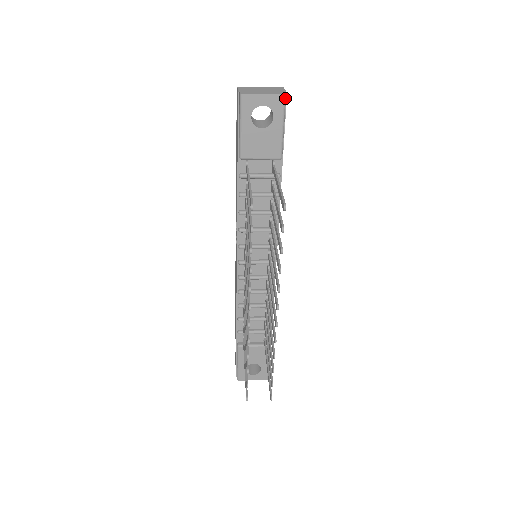
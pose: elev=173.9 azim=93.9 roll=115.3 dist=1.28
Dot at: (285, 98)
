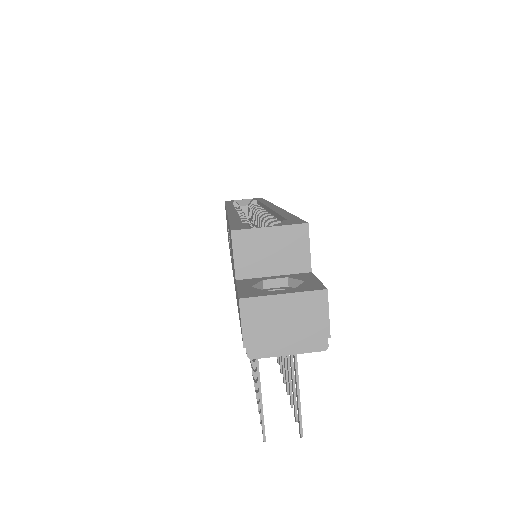
Dot at: (325, 346)
